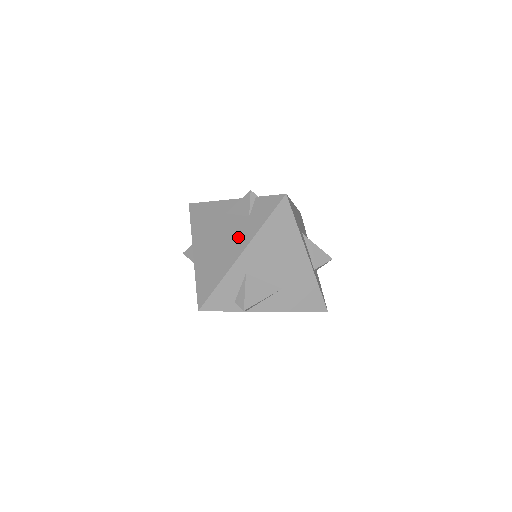
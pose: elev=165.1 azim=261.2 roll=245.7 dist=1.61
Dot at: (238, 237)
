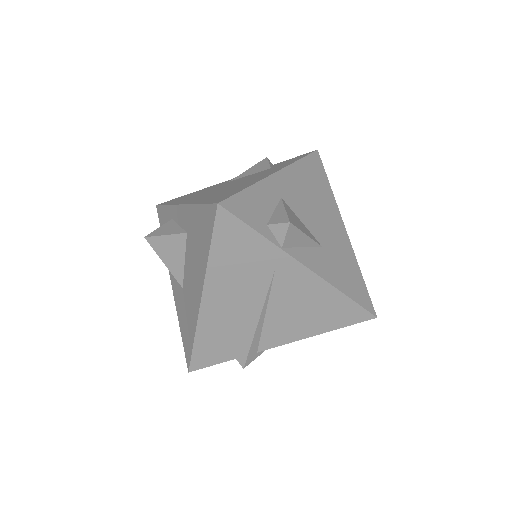
Dot at: (262, 173)
